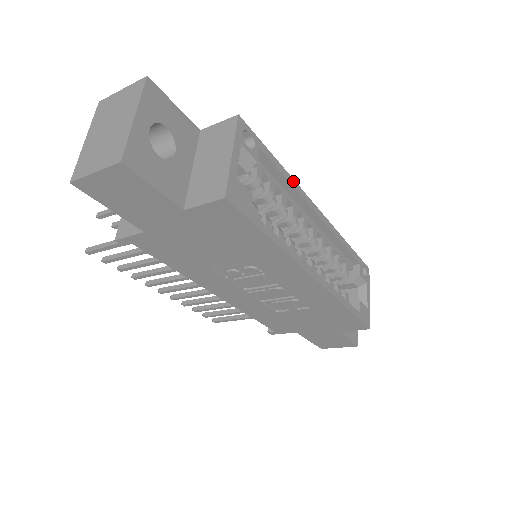
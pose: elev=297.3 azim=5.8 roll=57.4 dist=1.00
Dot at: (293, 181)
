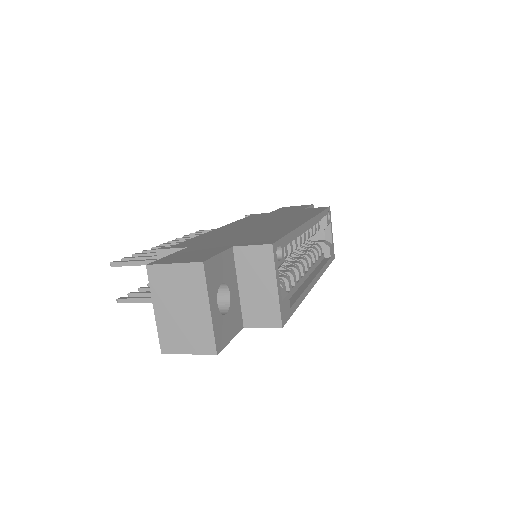
Dot at: (297, 230)
